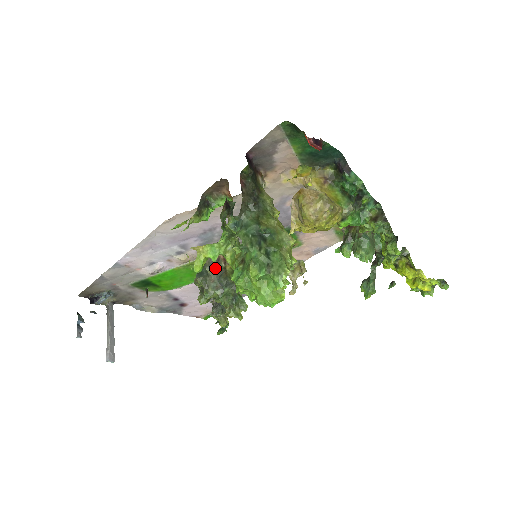
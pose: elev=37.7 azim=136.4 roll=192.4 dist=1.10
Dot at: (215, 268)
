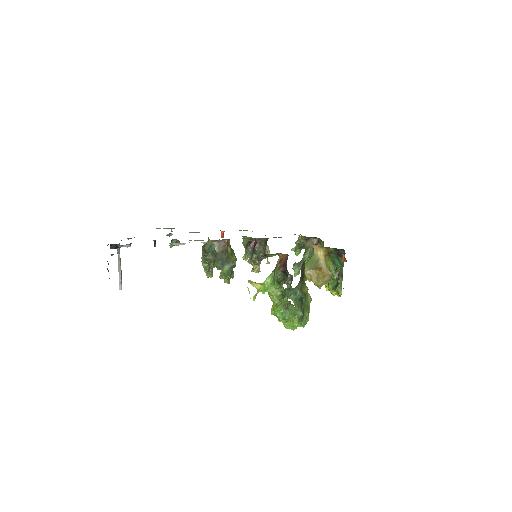
Dot at: (222, 250)
